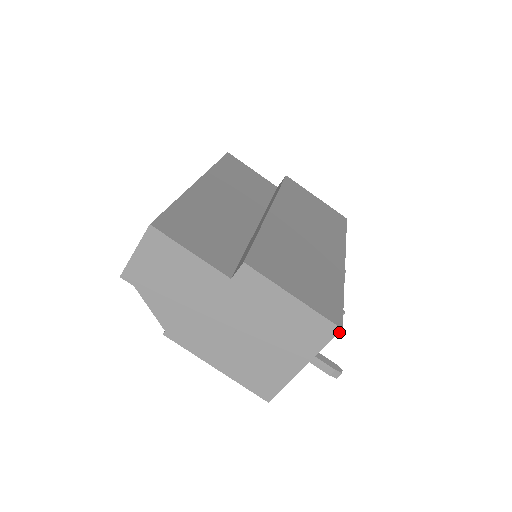
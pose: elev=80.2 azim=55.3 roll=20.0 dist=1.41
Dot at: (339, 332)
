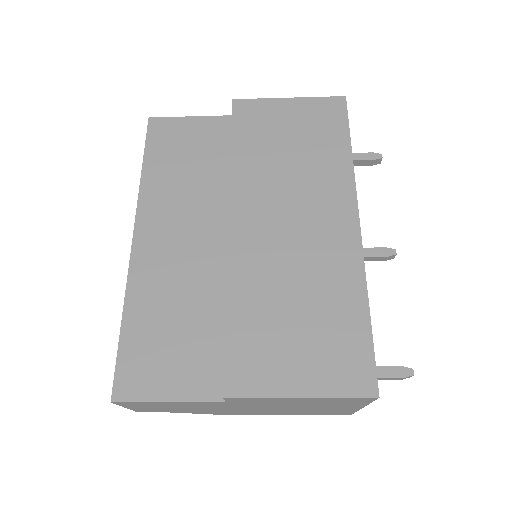
Dot at: (377, 398)
